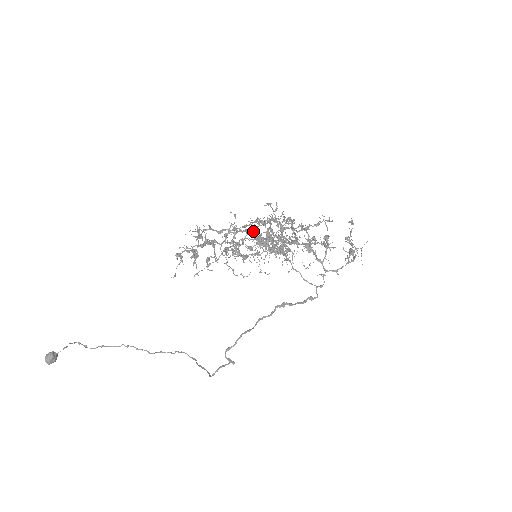
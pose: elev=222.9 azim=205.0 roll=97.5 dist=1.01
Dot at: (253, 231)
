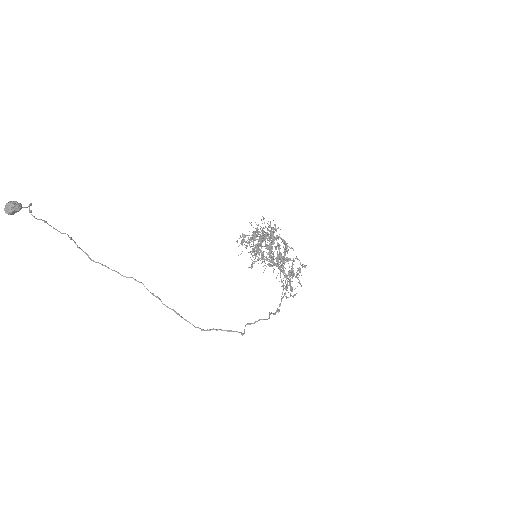
Dot at: occluded
